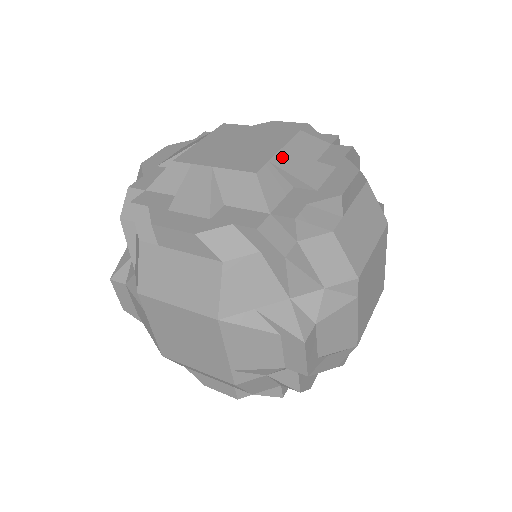
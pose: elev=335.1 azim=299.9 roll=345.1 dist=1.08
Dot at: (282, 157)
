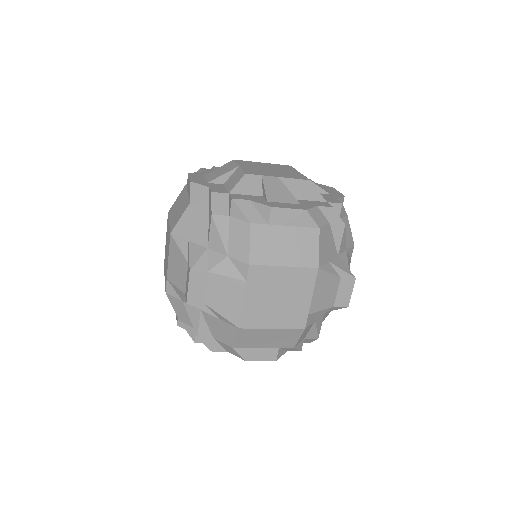
Dot at: occluded
